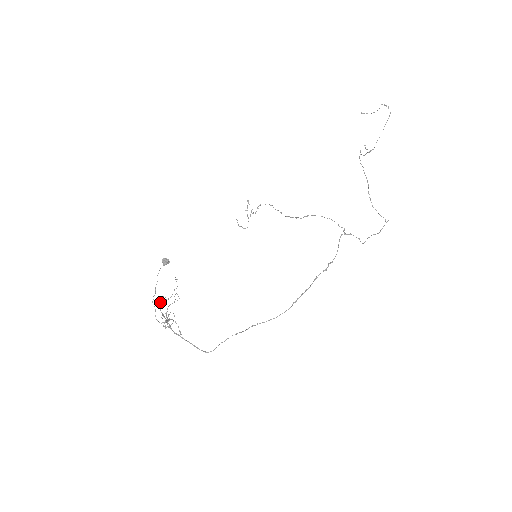
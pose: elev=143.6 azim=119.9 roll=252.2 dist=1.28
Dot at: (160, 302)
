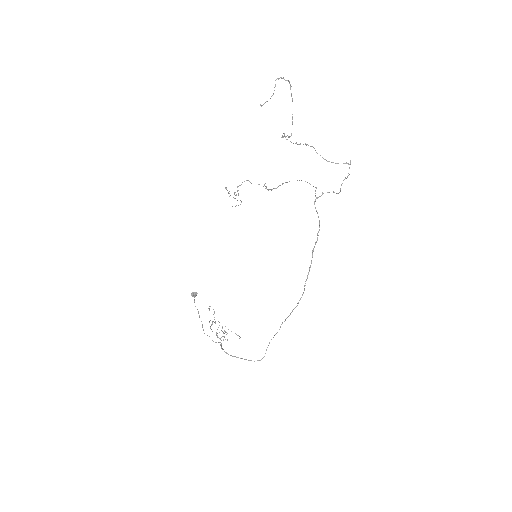
Dot at: (210, 326)
